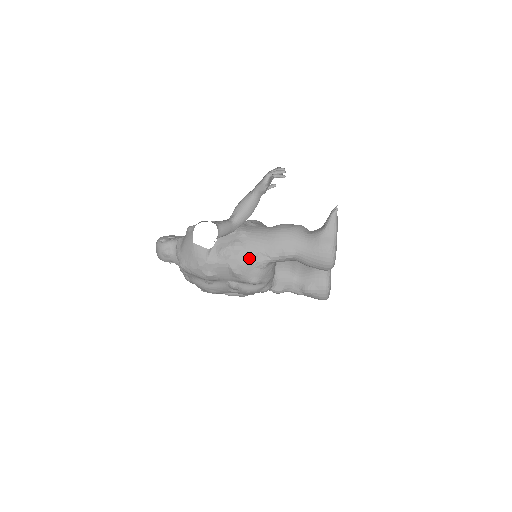
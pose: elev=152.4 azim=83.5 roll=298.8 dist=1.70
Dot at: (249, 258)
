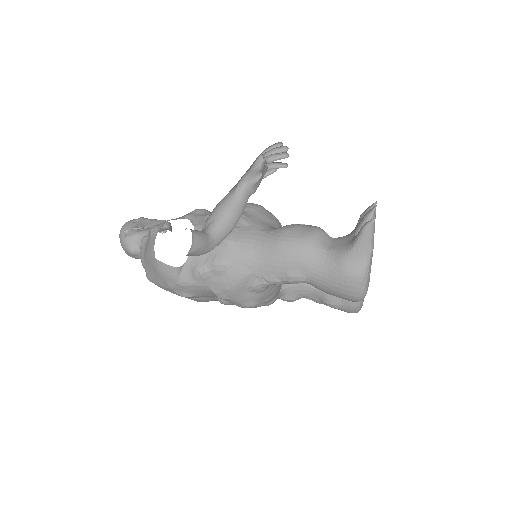
Dot at: (237, 282)
